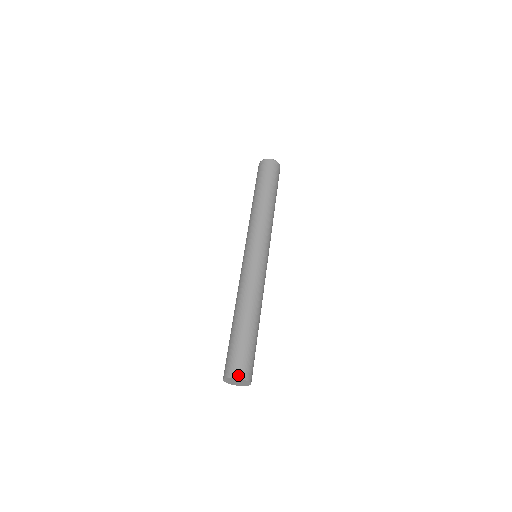
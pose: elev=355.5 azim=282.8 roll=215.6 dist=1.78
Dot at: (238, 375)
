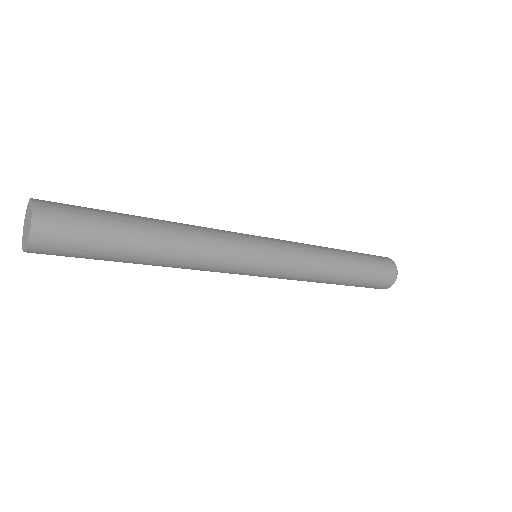
Dot at: occluded
